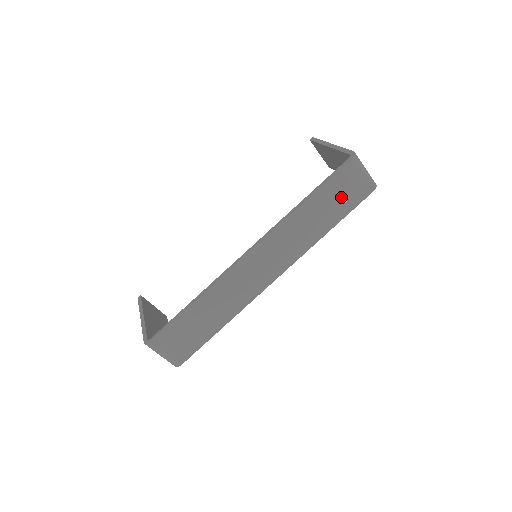
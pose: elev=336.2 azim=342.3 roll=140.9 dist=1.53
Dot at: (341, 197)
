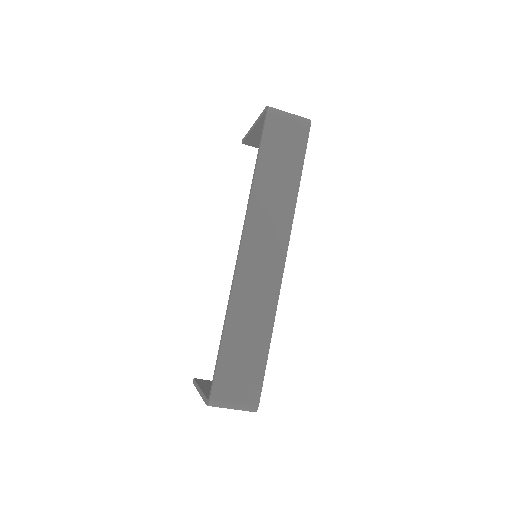
Dot at: (285, 148)
